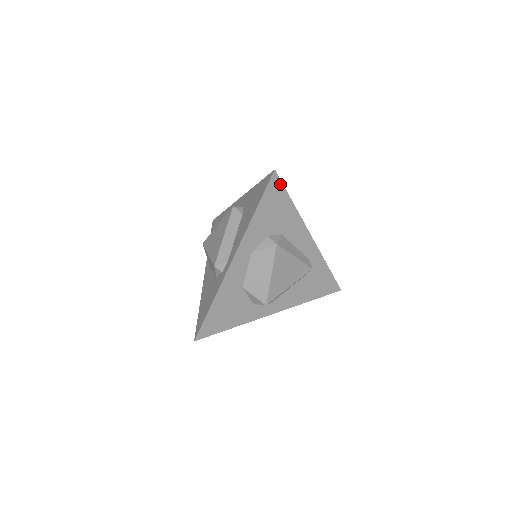
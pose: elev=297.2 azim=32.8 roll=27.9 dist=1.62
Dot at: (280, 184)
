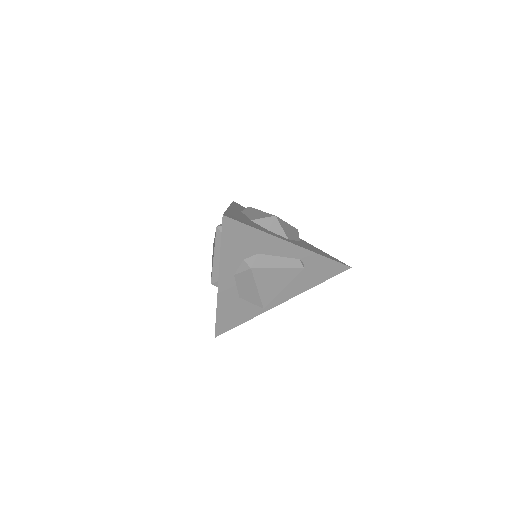
Dot at: (235, 222)
